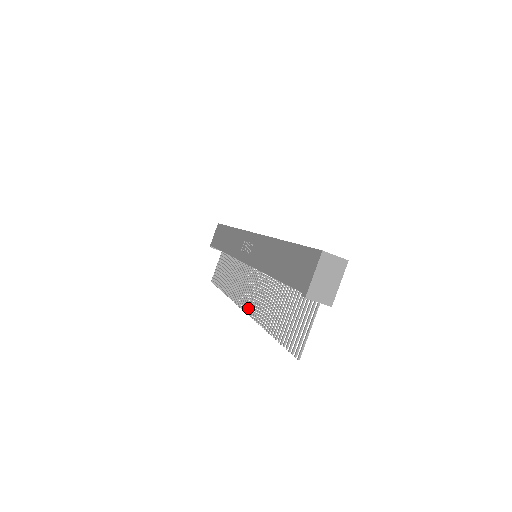
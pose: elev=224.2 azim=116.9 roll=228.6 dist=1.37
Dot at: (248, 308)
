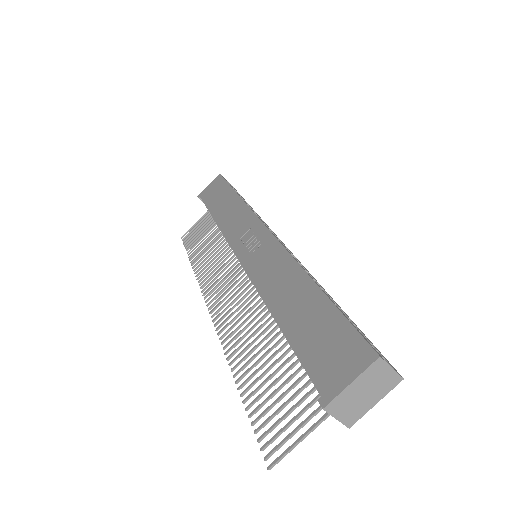
Dot at: (218, 317)
